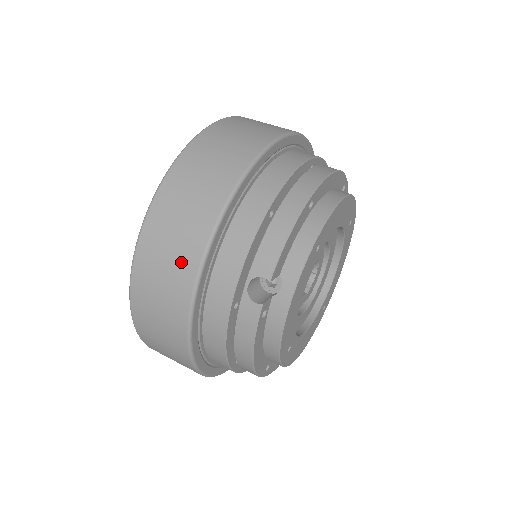
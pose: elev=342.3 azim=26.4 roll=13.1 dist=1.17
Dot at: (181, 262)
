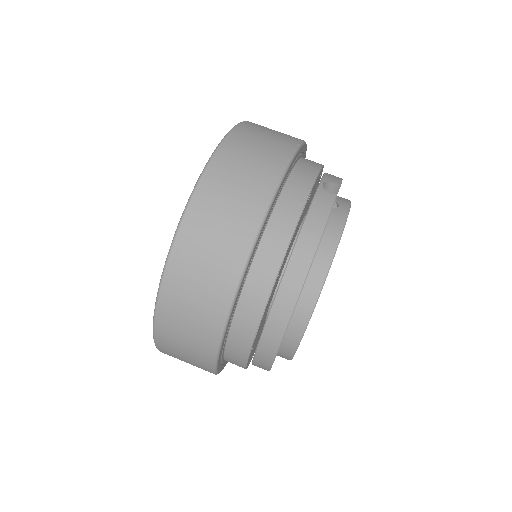
Dot at: (279, 142)
